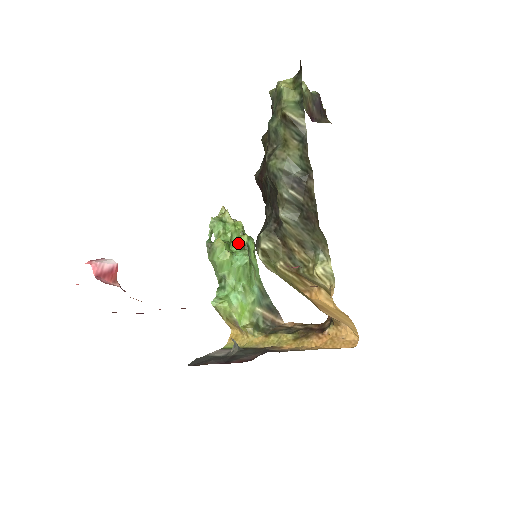
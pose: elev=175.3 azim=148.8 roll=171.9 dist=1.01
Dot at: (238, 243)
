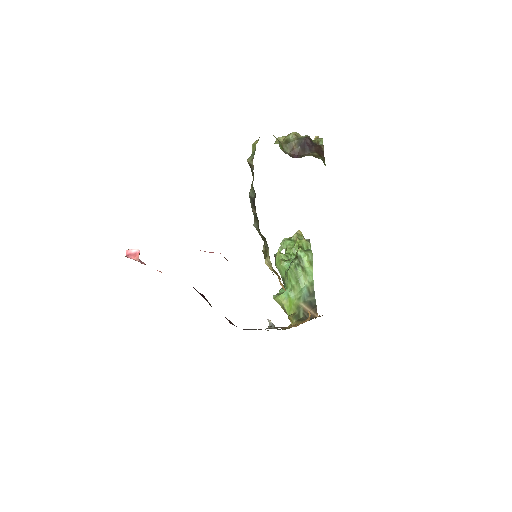
Dot at: (295, 255)
